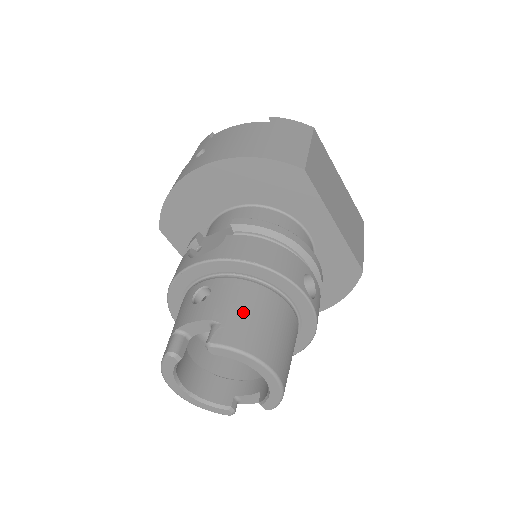
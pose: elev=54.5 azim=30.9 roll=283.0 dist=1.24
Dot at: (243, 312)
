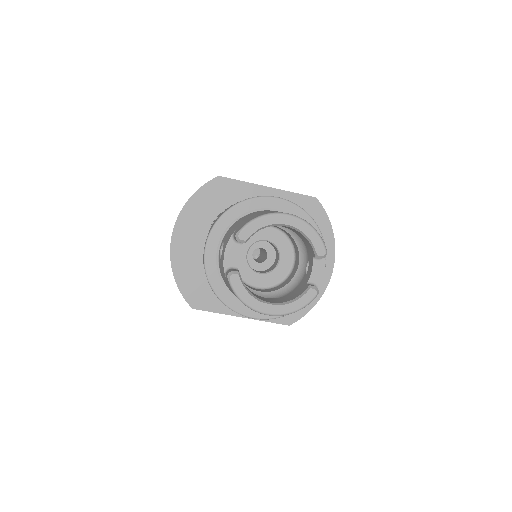
Dot at: (244, 220)
